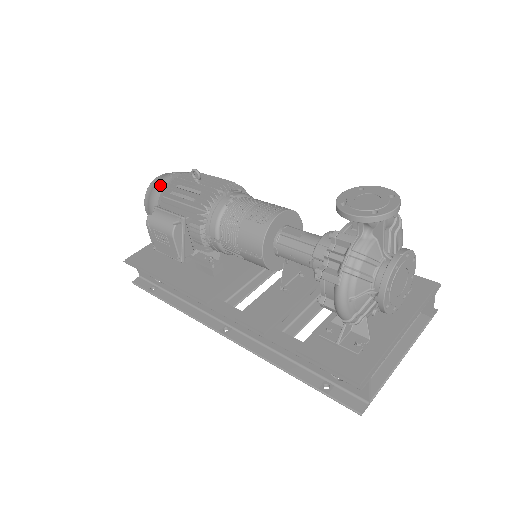
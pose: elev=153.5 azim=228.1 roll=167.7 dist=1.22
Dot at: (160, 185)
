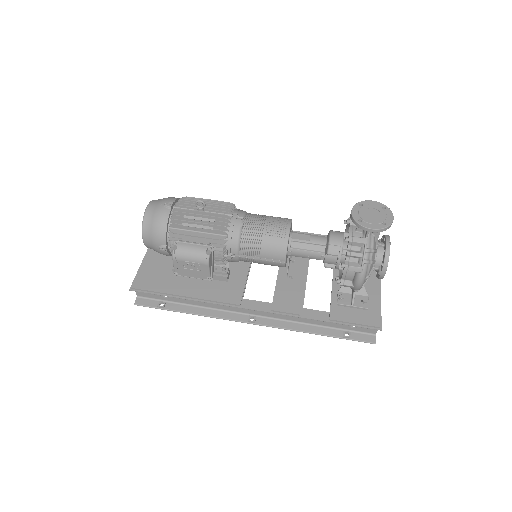
Dot at: (162, 218)
